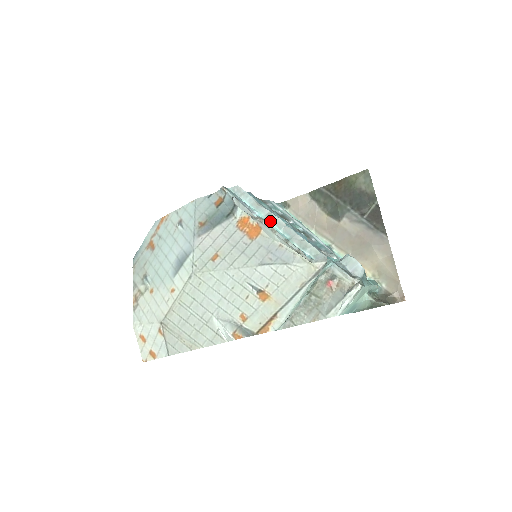
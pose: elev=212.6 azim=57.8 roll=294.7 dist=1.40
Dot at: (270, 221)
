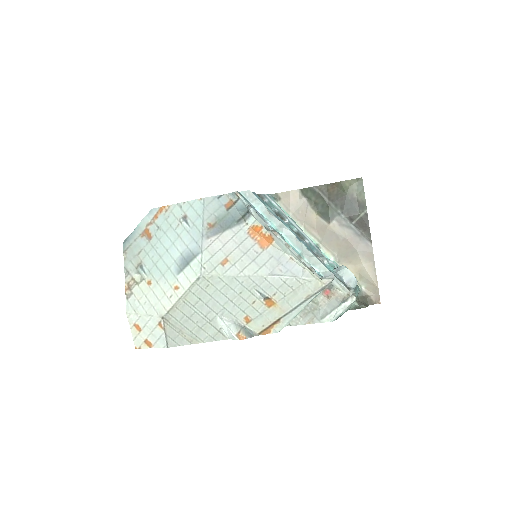
Dot at: (282, 233)
